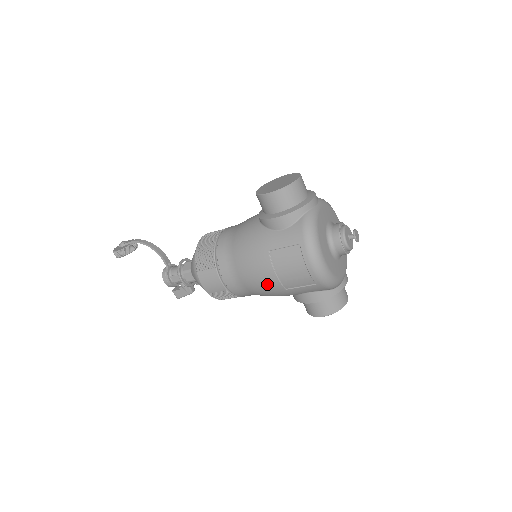
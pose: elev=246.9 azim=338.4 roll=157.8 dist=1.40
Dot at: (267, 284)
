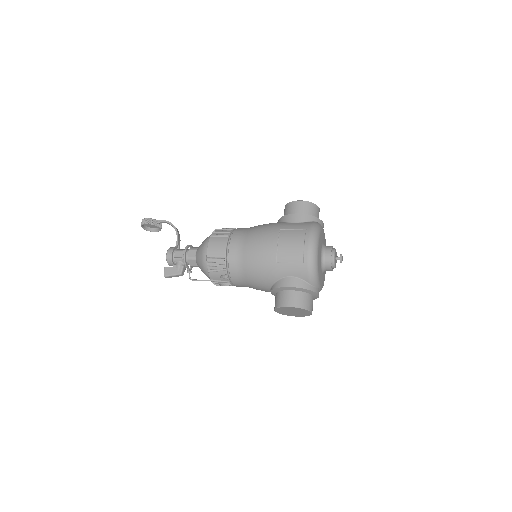
Dot at: (265, 253)
